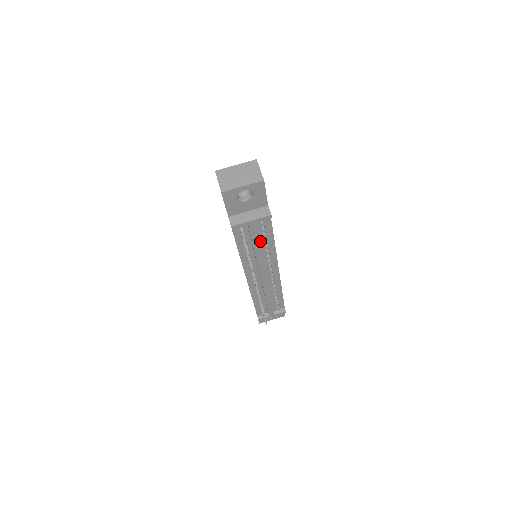
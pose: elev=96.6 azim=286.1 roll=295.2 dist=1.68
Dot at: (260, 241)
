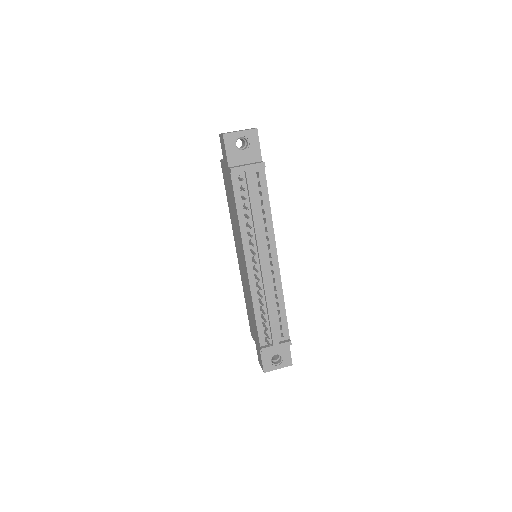
Dot at: (257, 204)
